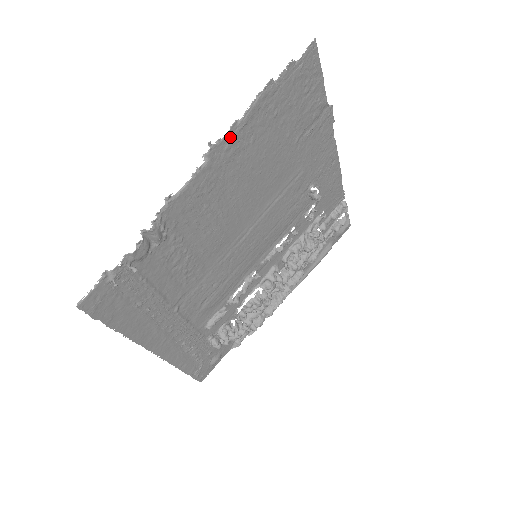
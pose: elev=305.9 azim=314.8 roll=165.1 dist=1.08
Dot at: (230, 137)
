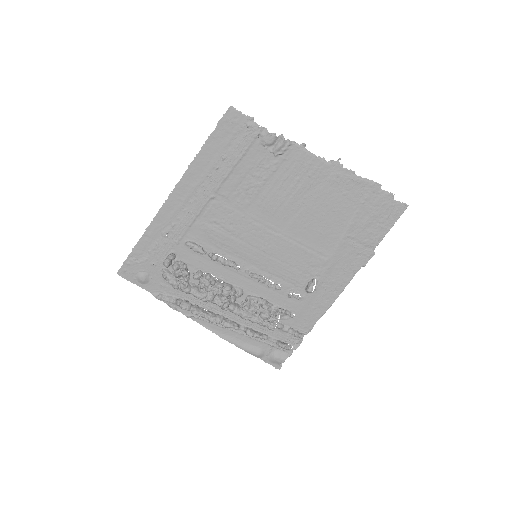
Dot at: (345, 173)
